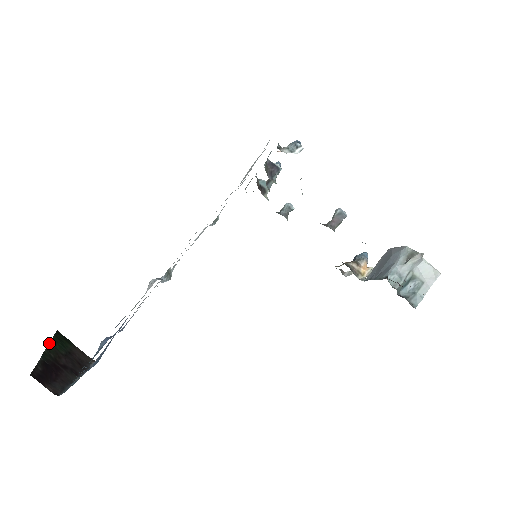
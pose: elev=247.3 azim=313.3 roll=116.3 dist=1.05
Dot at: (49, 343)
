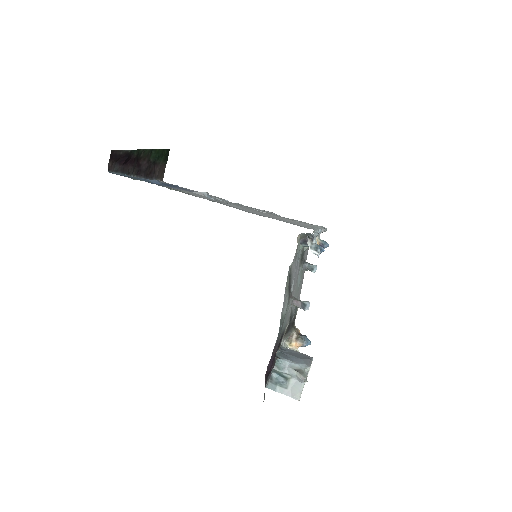
Dot at: (152, 149)
